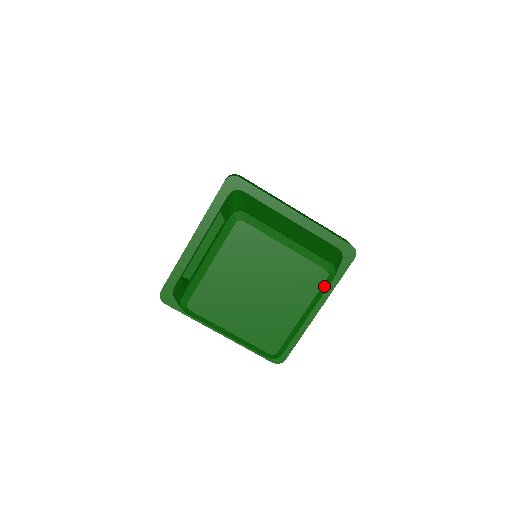
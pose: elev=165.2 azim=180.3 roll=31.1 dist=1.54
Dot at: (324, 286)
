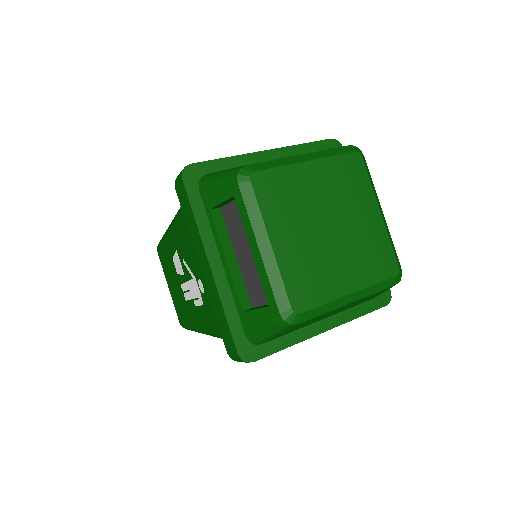
Dot at: (366, 168)
